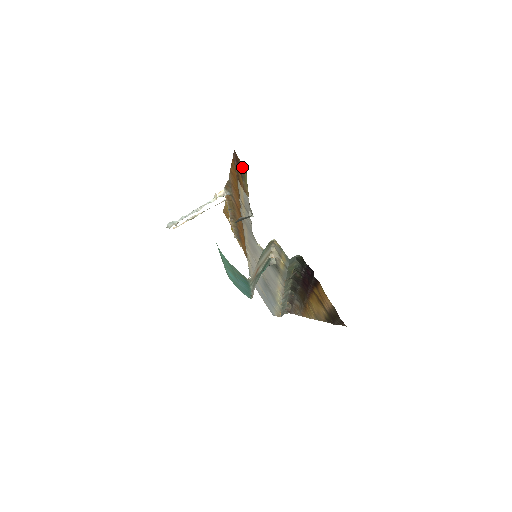
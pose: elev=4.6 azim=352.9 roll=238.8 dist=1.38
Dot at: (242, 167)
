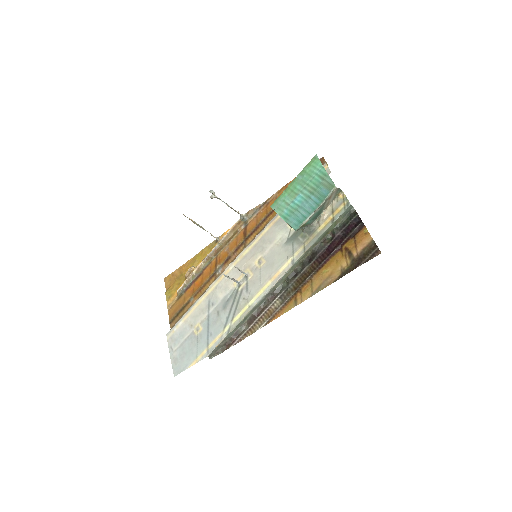
Dot at: occluded
